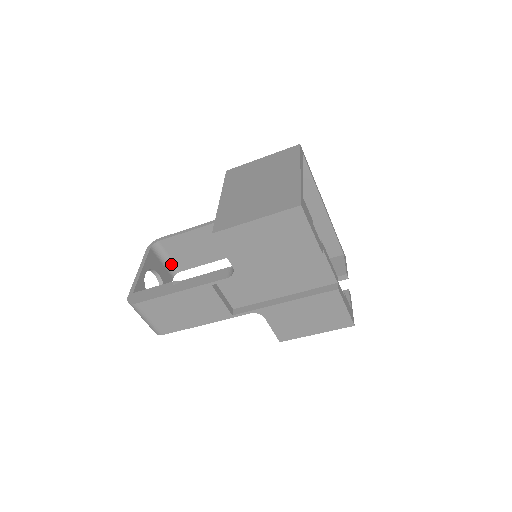
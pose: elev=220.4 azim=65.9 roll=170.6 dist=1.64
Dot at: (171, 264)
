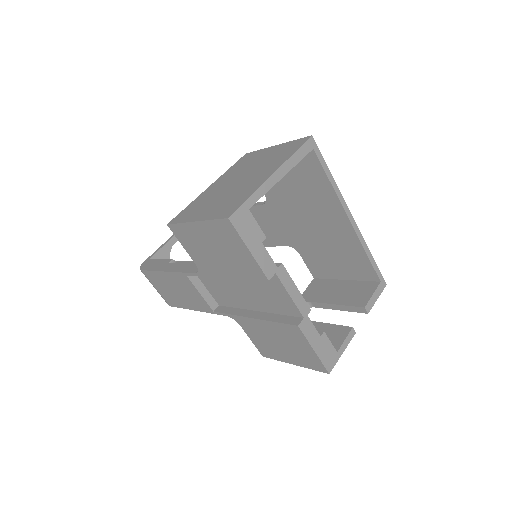
Dot at: occluded
